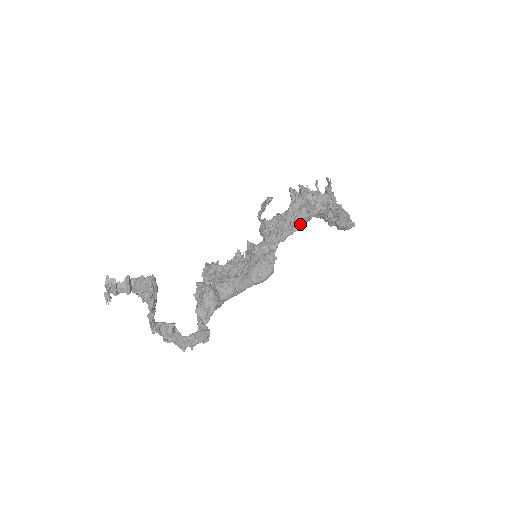
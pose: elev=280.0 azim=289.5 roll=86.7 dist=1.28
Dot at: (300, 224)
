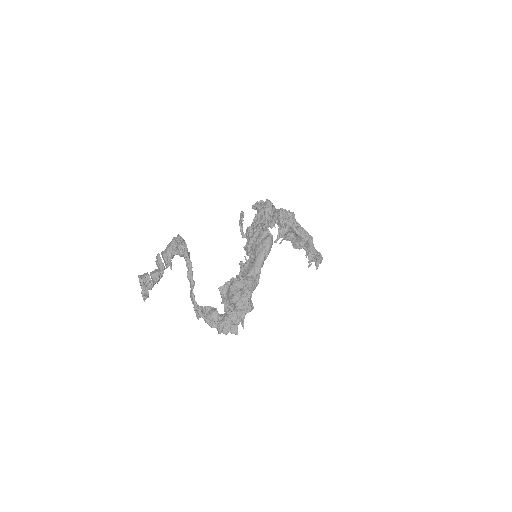
Dot at: (271, 209)
